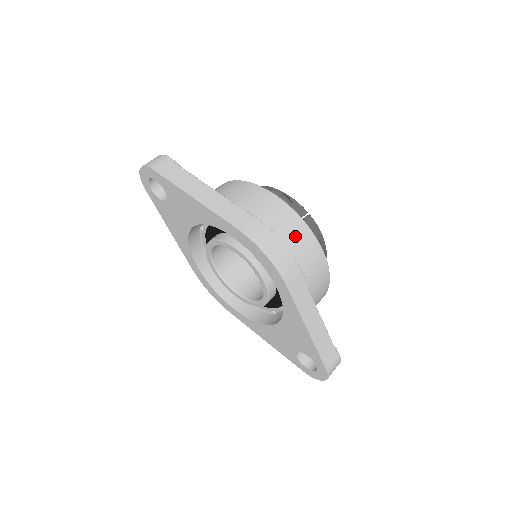
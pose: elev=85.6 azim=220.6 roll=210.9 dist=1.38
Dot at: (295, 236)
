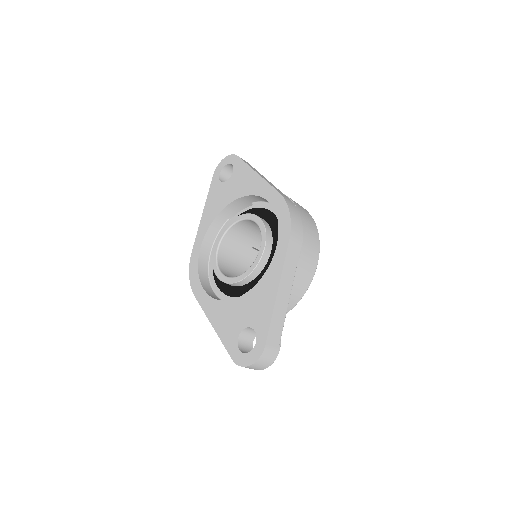
Dot at: (310, 229)
